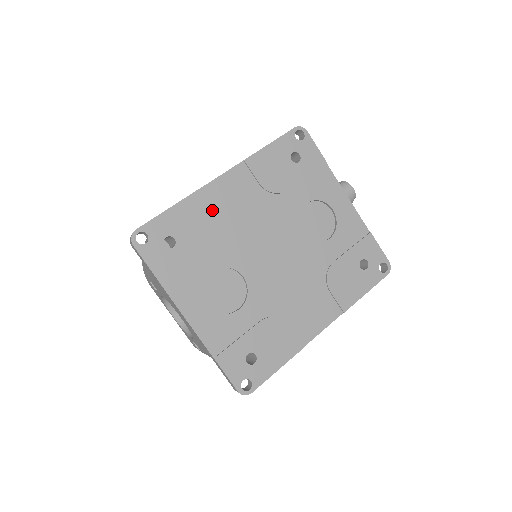
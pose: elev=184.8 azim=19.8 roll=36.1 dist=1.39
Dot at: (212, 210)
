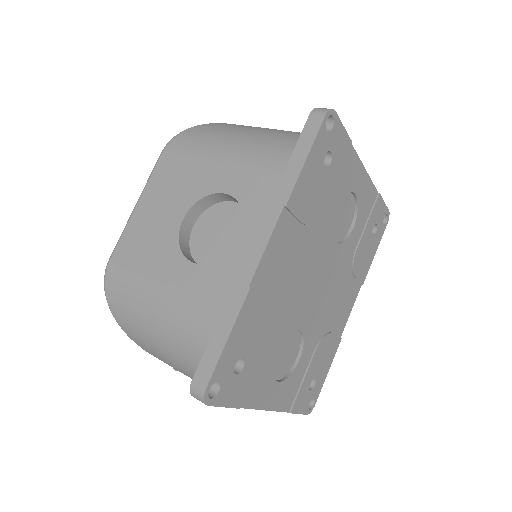
Dot at: (266, 294)
